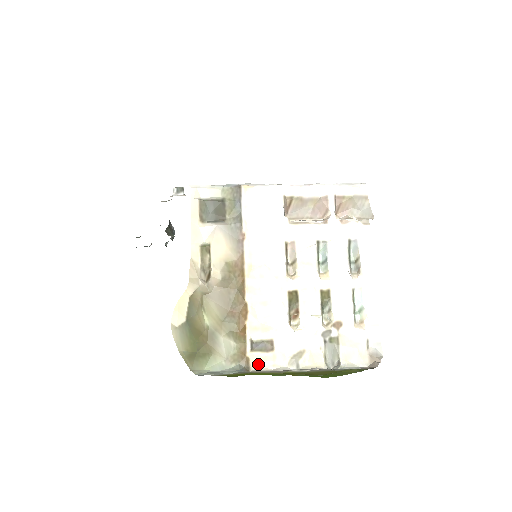
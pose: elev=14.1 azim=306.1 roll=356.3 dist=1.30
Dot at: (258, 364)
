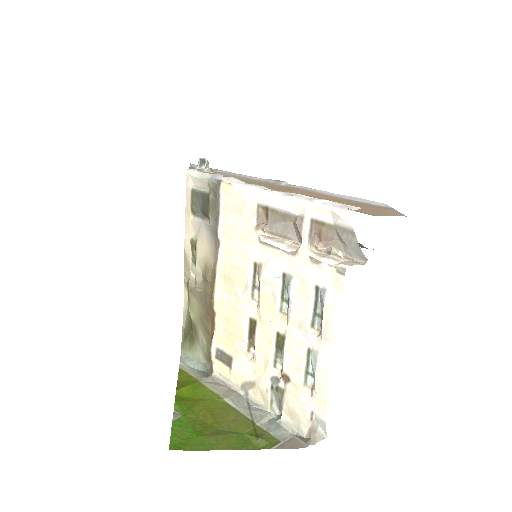
Dot at: (220, 372)
